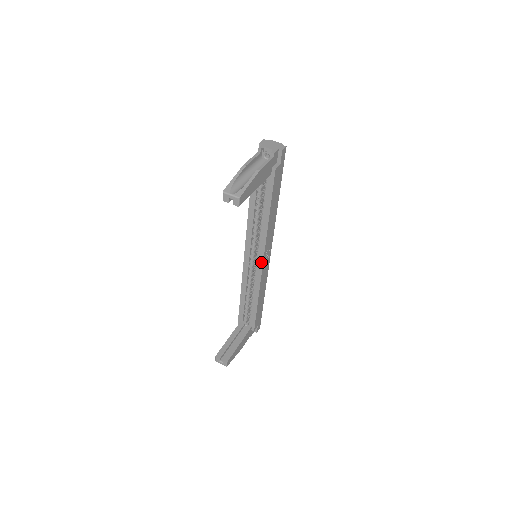
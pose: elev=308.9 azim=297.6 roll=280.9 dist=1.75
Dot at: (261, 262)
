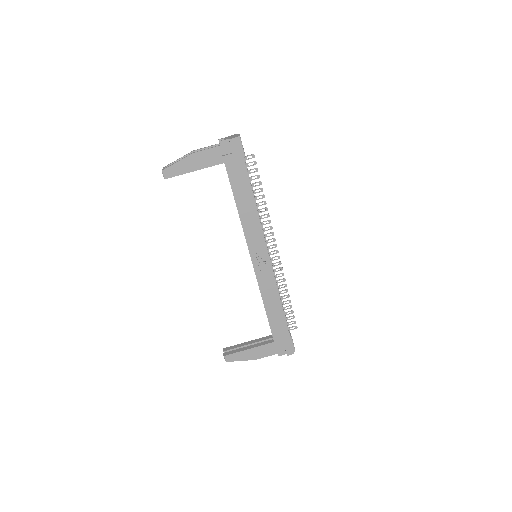
Dot at: (251, 260)
